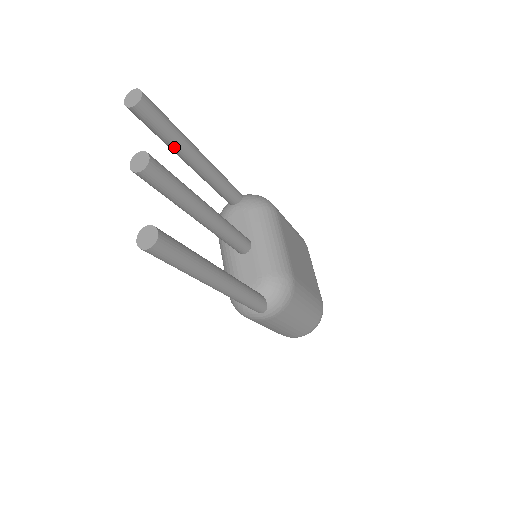
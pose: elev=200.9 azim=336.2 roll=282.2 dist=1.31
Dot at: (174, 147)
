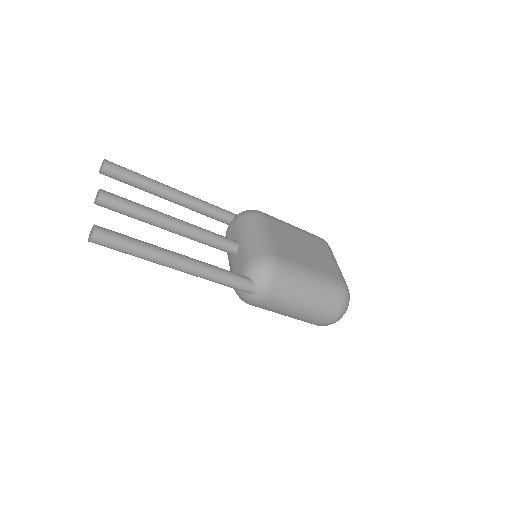
Dot at: (147, 190)
